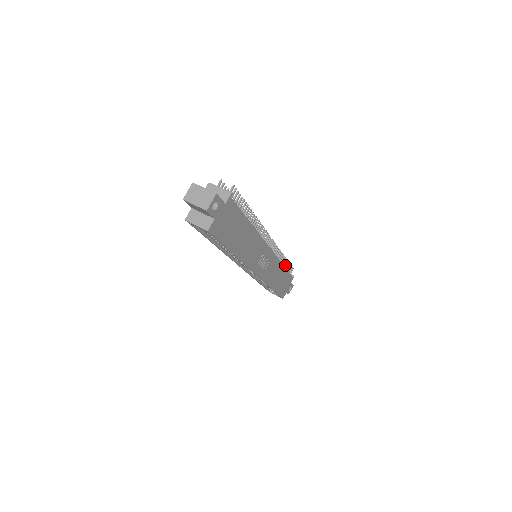
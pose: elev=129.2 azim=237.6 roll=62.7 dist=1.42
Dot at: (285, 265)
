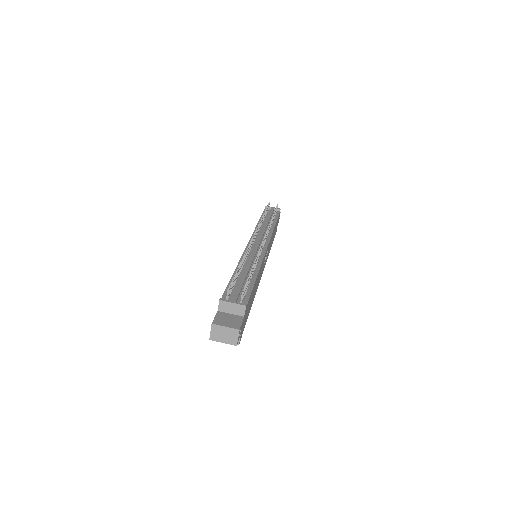
Dot at: occluded
